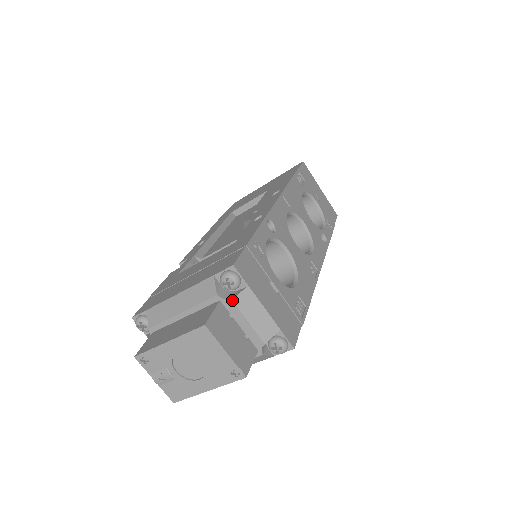
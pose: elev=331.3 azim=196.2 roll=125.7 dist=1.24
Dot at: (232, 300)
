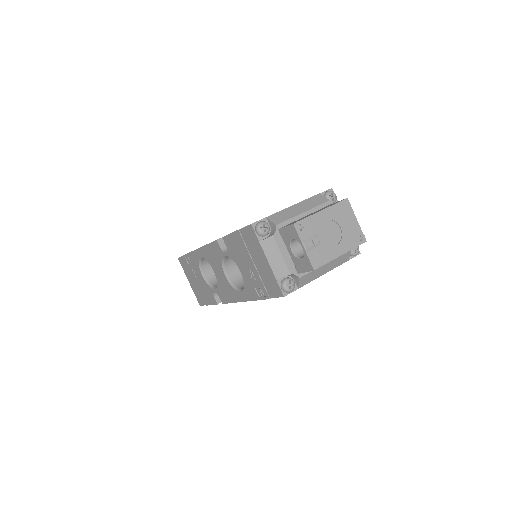
Dot at: occluded
